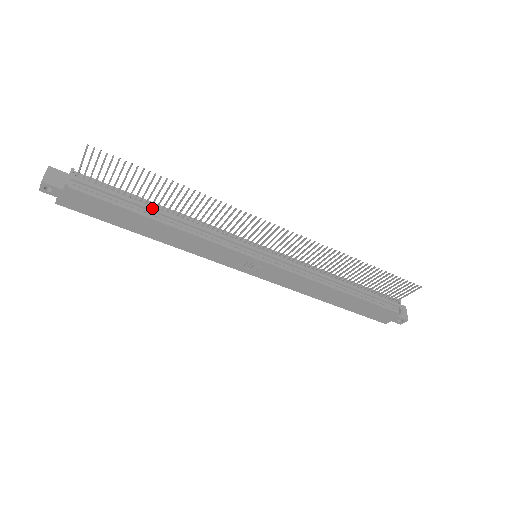
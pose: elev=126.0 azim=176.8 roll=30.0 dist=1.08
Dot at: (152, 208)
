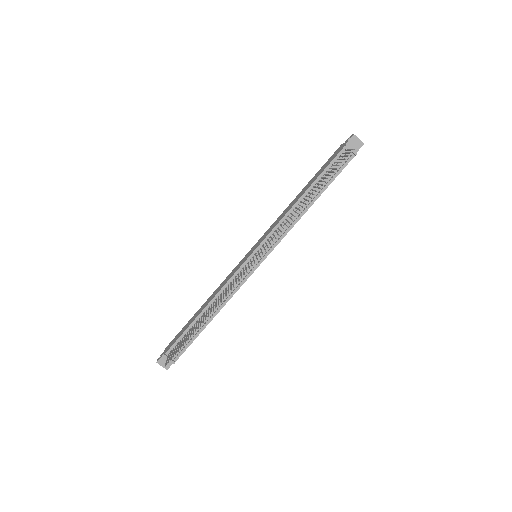
Dot at: occluded
